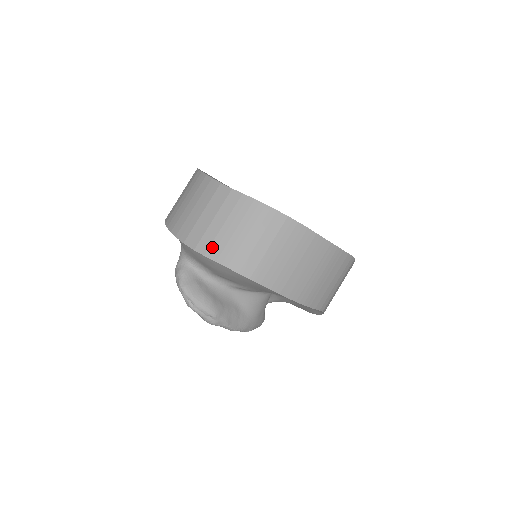
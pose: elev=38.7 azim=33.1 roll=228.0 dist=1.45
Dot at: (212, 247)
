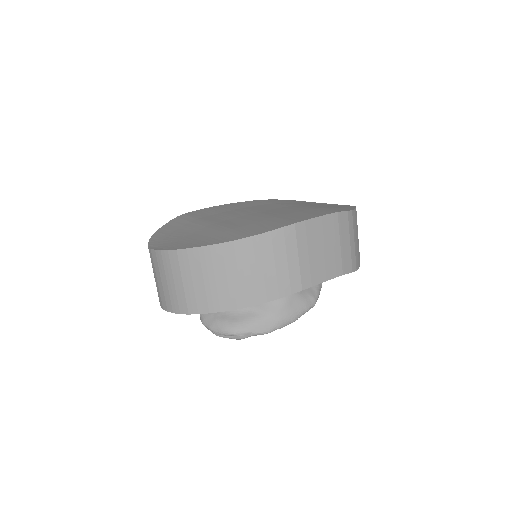
Dot at: (162, 301)
